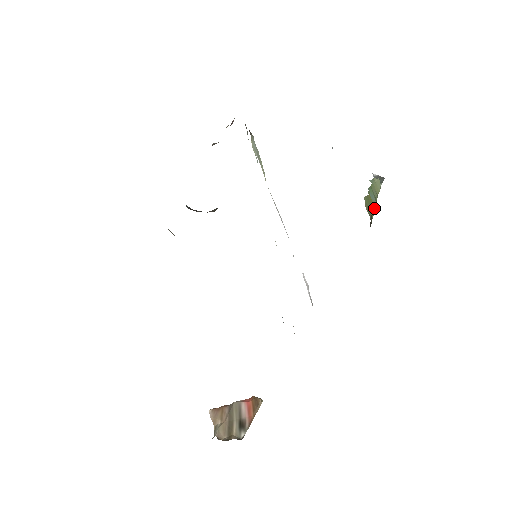
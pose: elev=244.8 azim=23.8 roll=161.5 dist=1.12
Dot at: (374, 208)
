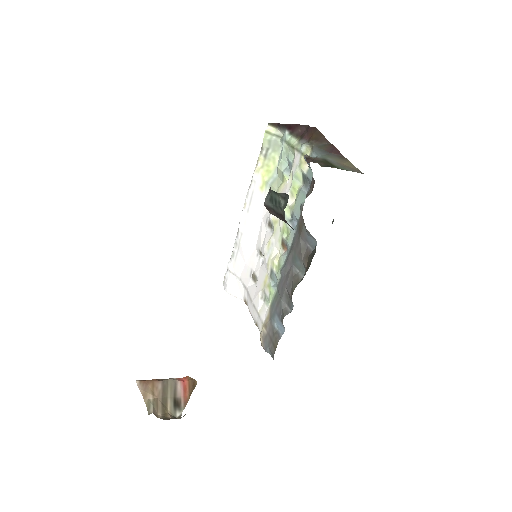
Dot at: occluded
